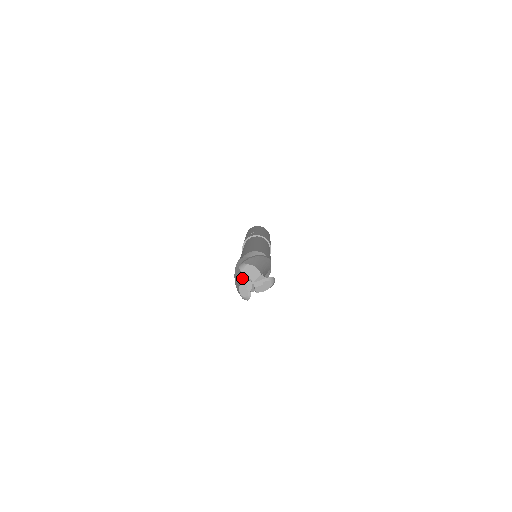
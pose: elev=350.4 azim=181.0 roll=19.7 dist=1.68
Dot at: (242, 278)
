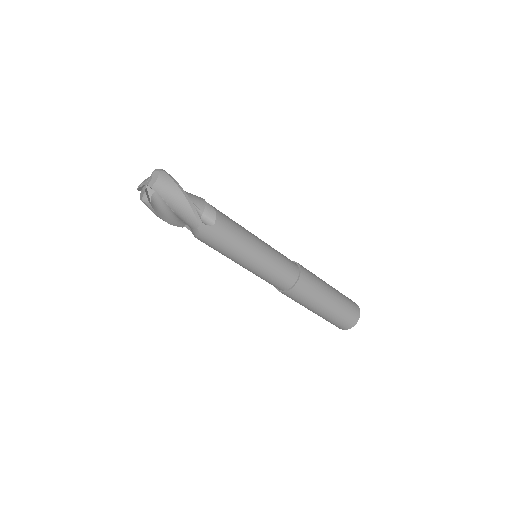
Dot at: (141, 193)
